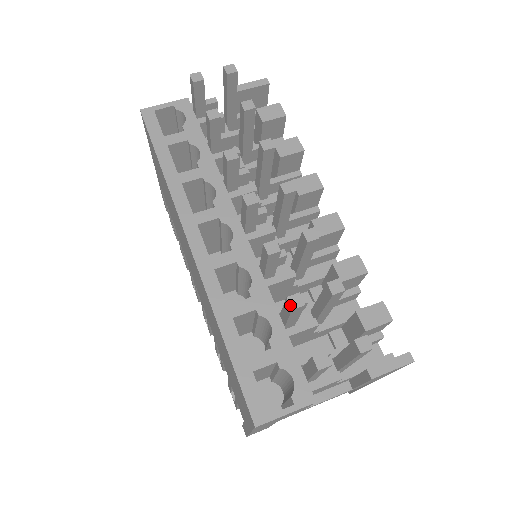
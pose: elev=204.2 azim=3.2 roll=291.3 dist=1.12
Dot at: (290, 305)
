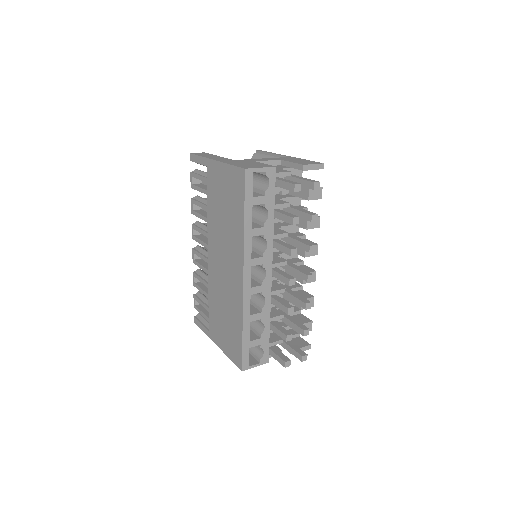
Dot at: (287, 340)
